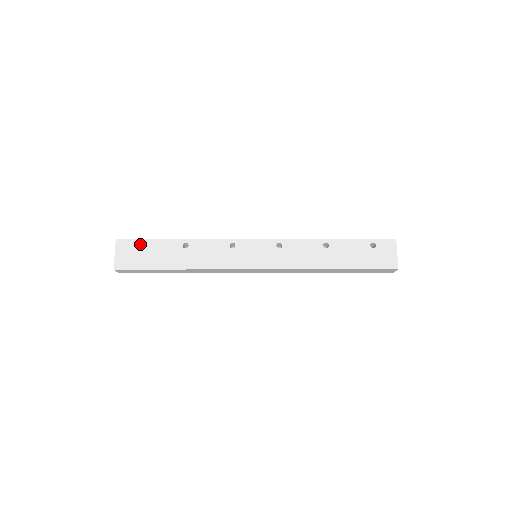
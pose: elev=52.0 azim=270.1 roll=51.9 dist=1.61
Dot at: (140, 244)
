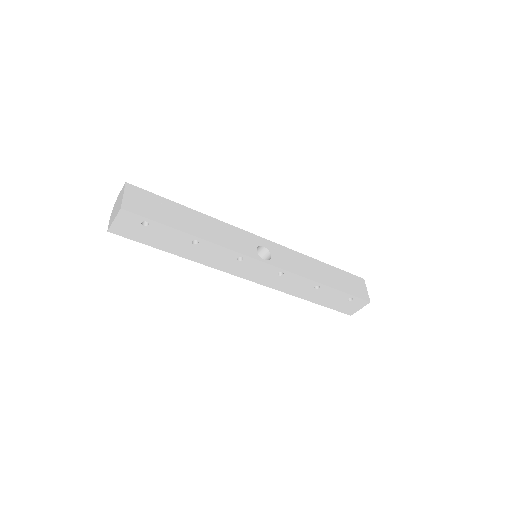
Dot at: (147, 216)
